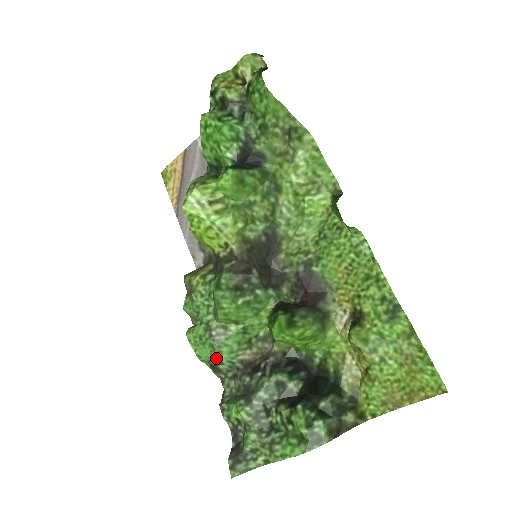
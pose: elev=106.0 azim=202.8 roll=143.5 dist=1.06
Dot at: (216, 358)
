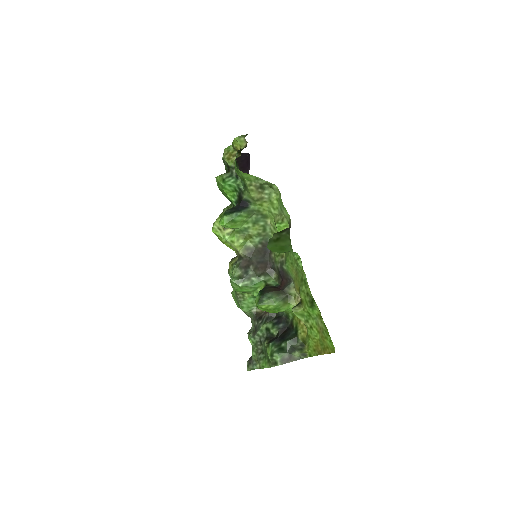
Dot at: (242, 309)
